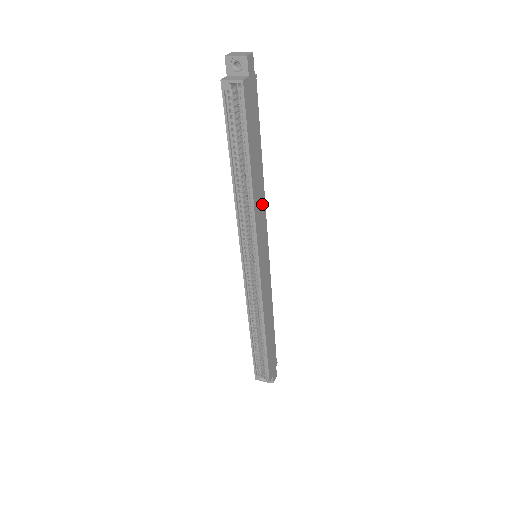
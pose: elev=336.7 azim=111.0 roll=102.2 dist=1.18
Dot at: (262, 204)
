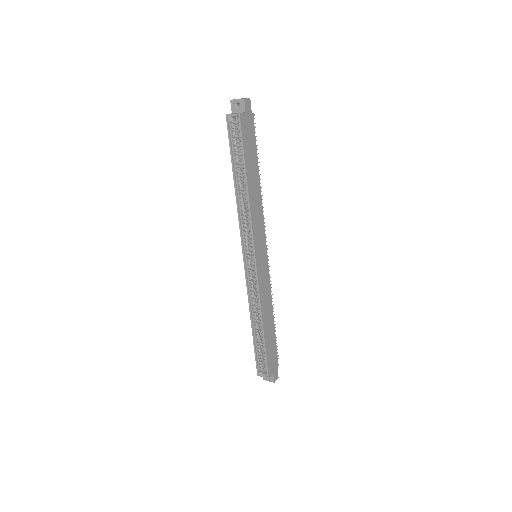
Dot at: (259, 211)
